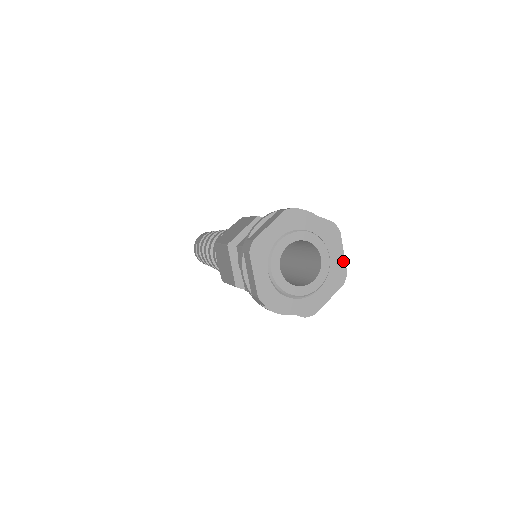
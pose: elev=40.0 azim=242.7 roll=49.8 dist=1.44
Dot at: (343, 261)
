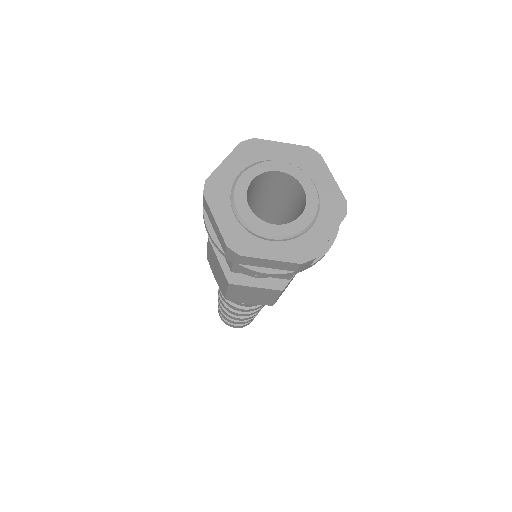
Dot at: (336, 188)
